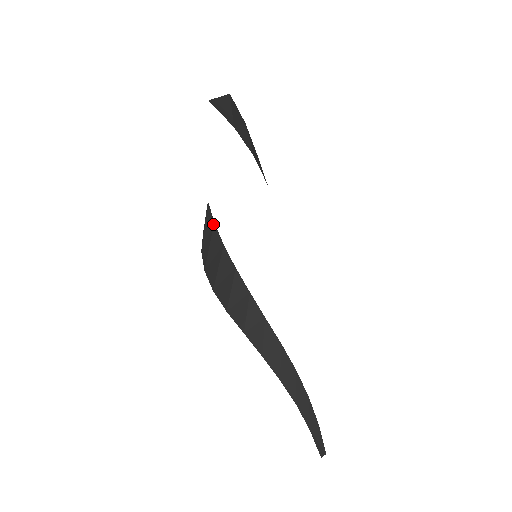
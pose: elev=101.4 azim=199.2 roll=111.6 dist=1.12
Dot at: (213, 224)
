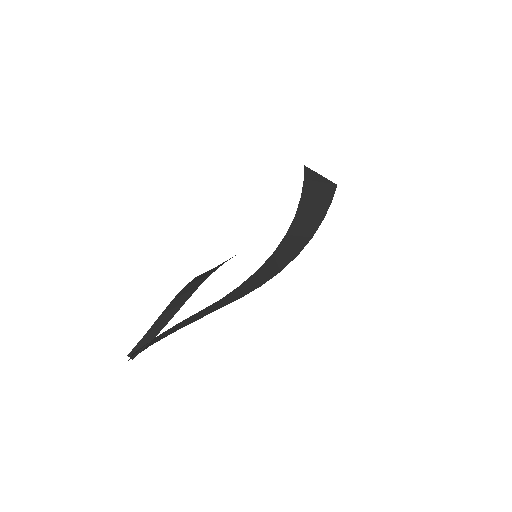
Dot at: occluded
